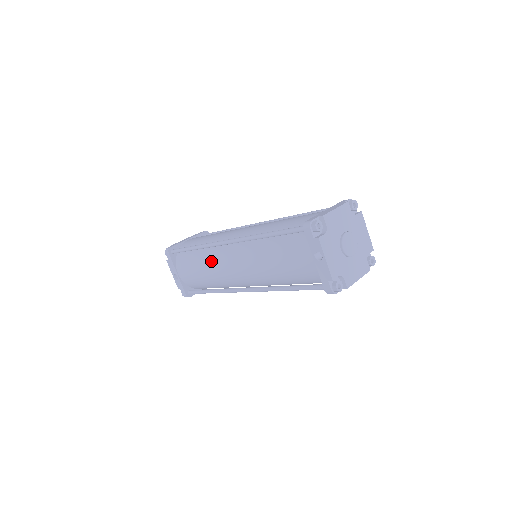
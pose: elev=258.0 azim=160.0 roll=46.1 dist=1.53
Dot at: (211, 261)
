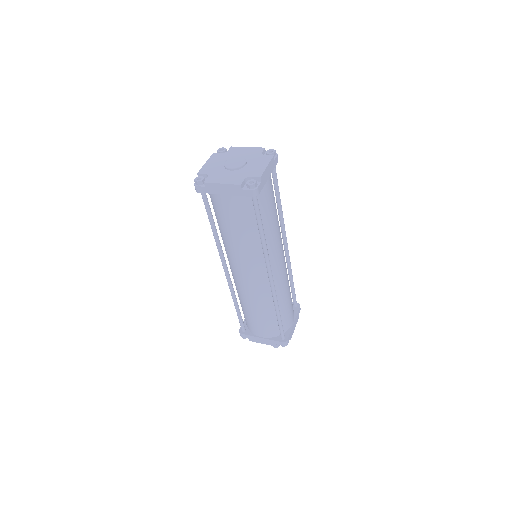
Dot at: occluded
